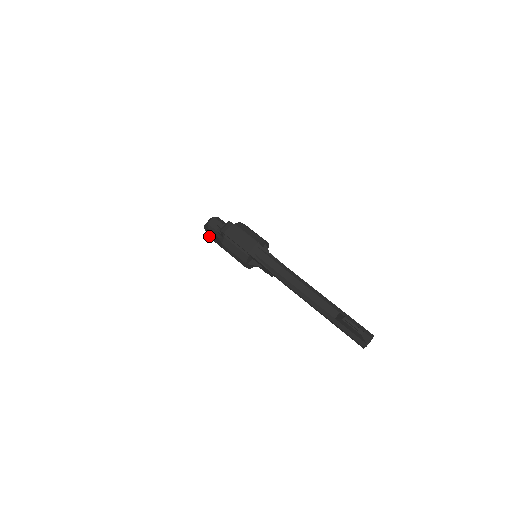
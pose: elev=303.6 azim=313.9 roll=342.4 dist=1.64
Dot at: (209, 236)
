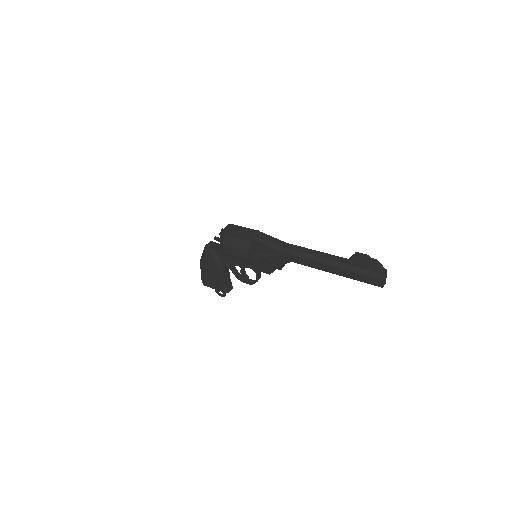
Dot at: (204, 280)
